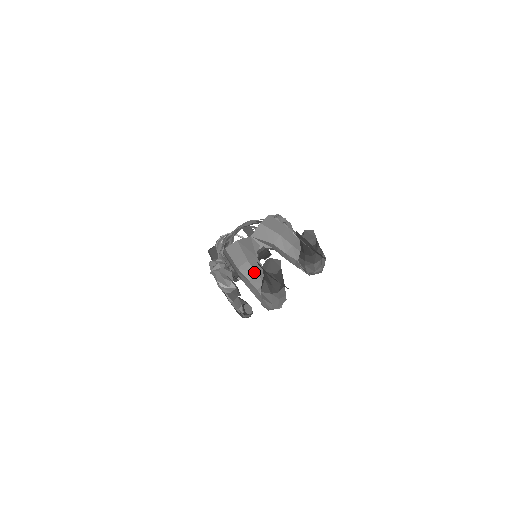
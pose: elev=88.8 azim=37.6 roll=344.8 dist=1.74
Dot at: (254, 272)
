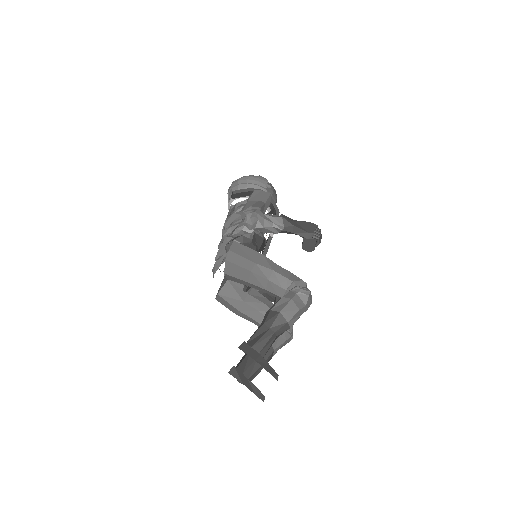
Dot at: (250, 318)
